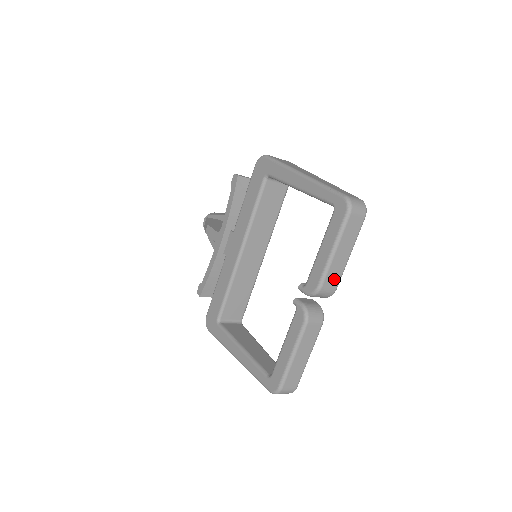
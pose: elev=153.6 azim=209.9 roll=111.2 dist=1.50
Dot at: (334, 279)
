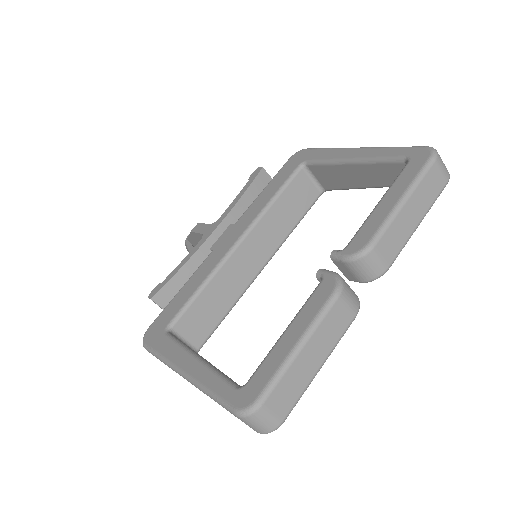
Dot at: (392, 246)
